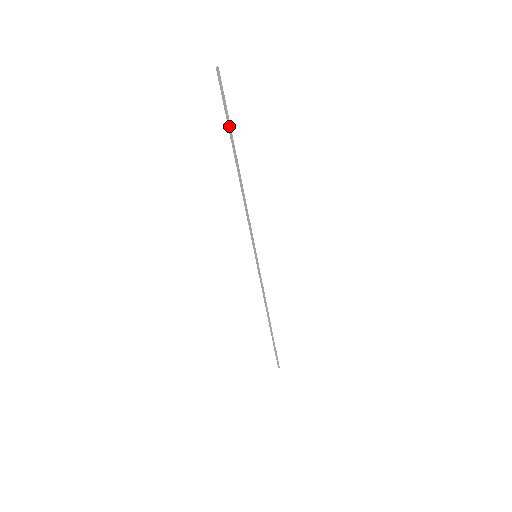
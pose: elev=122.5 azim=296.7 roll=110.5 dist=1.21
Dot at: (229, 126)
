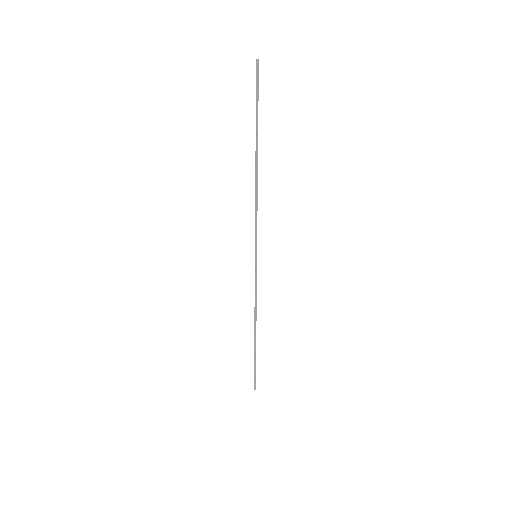
Dot at: (257, 117)
